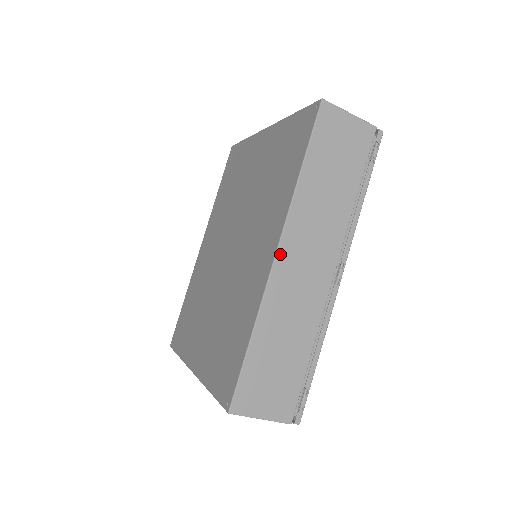
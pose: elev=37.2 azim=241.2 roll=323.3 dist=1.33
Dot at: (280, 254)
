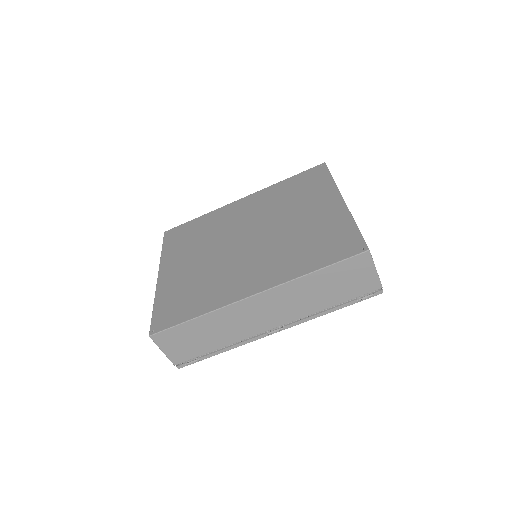
Dot at: (255, 297)
